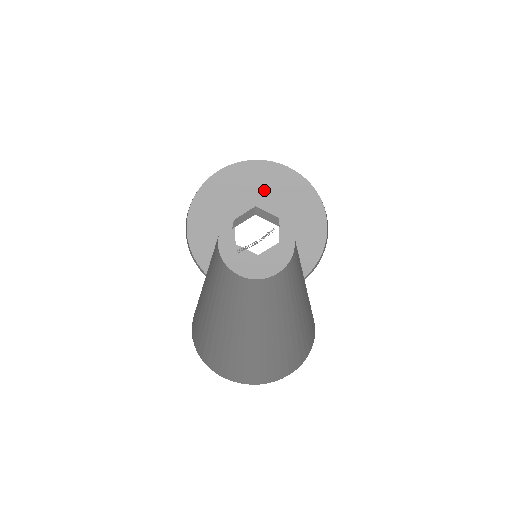
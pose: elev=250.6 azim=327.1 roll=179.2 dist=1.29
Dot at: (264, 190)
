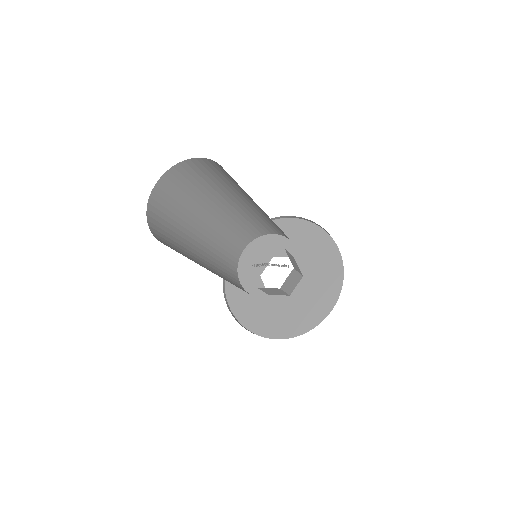
Dot at: (308, 250)
